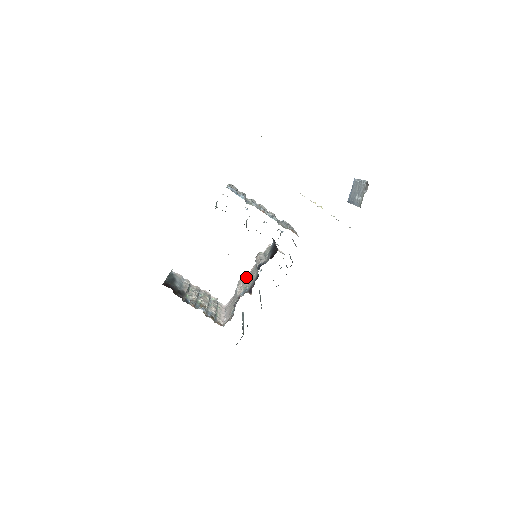
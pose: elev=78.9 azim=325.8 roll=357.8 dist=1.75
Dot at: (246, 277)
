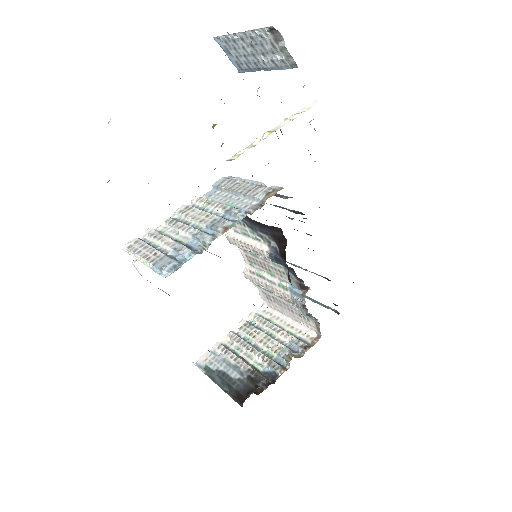
Dot at: (250, 268)
